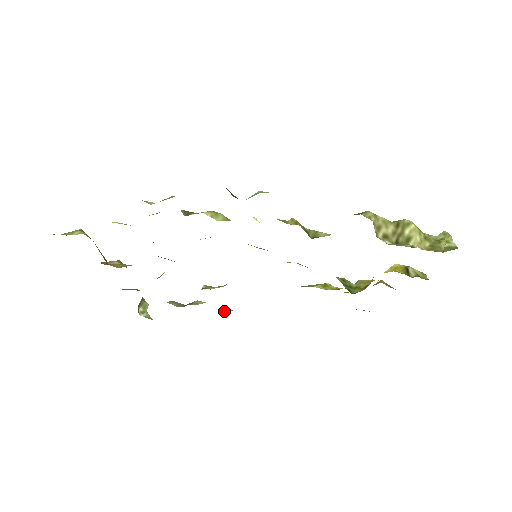
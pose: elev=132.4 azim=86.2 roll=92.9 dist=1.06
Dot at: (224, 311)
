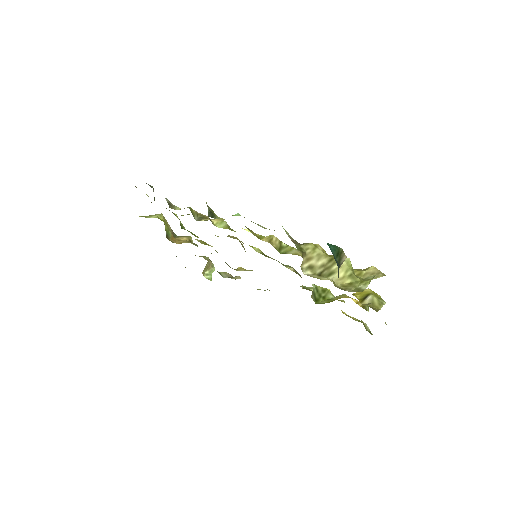
Dot at: (257, 289)
